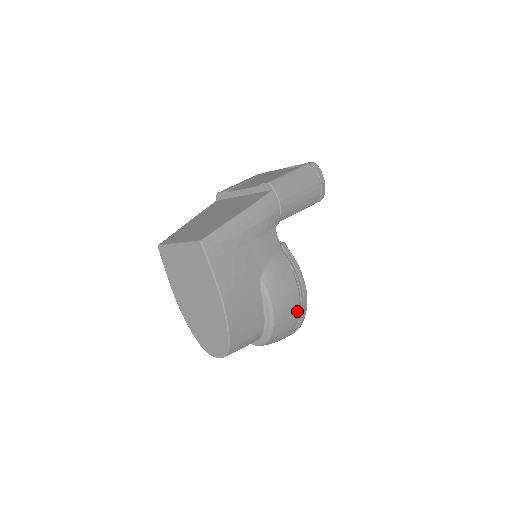
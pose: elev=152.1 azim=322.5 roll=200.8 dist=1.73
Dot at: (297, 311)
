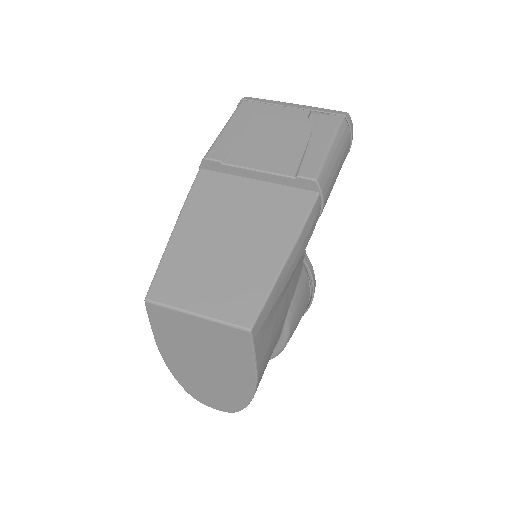
Dot at: occluded
